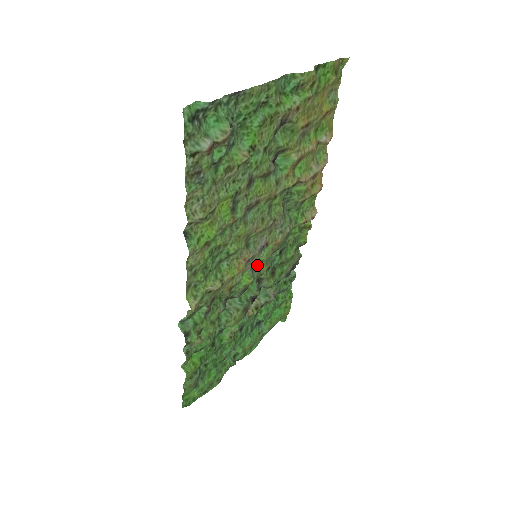
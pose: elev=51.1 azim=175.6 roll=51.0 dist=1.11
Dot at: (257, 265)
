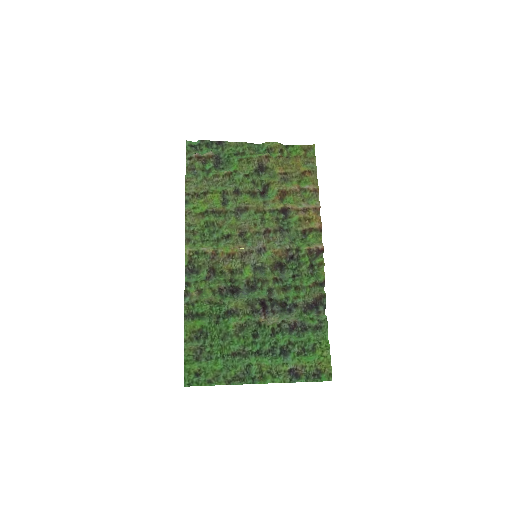
Dot at: (259, 266)
